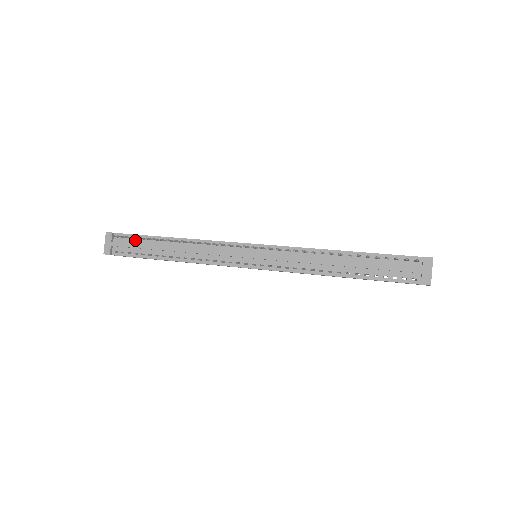
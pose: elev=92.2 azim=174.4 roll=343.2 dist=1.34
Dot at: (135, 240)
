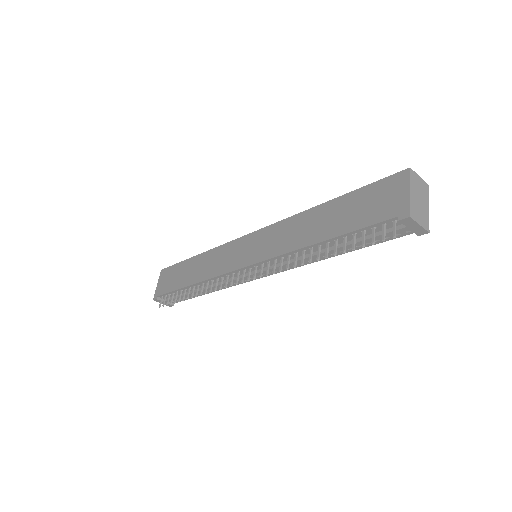
Dot at: (173, 294)
